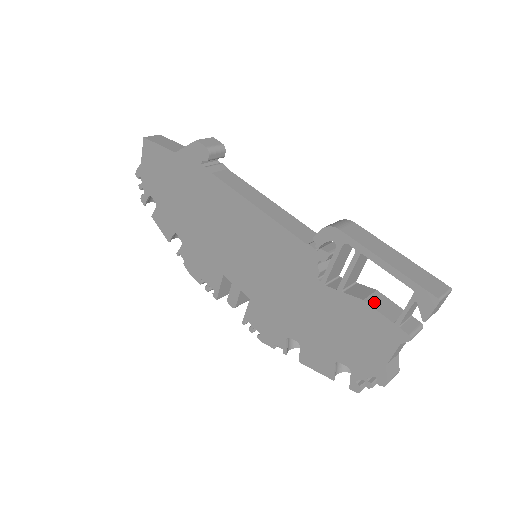
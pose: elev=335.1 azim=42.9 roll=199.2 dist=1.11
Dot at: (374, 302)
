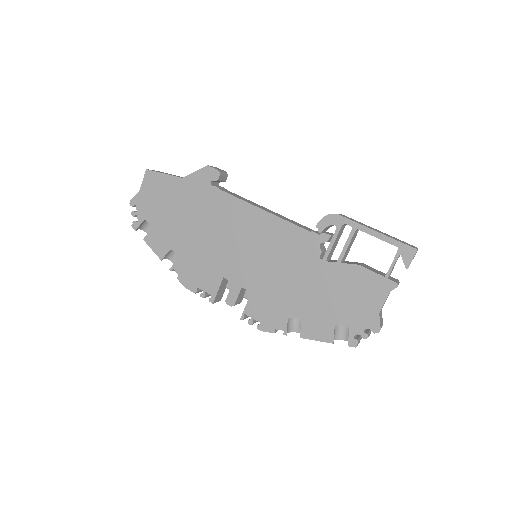
Dot at: (366, 267)
